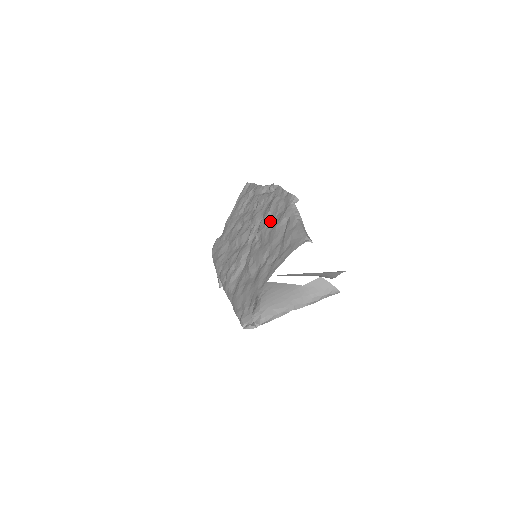
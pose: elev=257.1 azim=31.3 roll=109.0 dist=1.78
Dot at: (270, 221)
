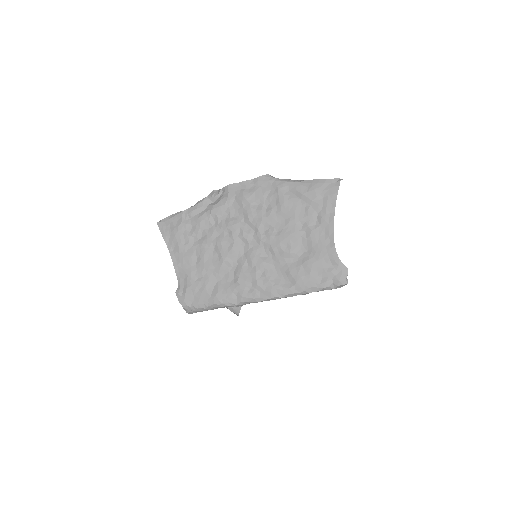
Dot at: (263, 209)
